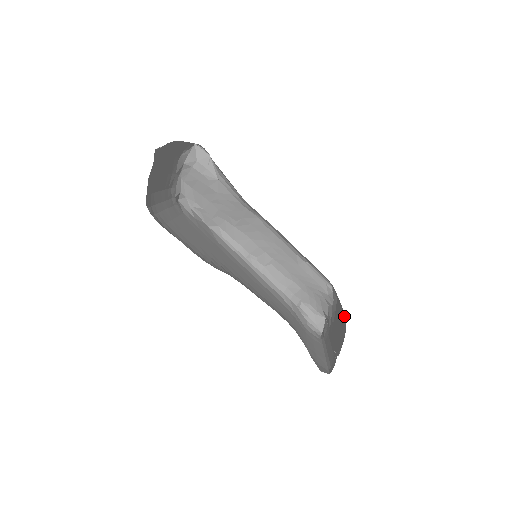
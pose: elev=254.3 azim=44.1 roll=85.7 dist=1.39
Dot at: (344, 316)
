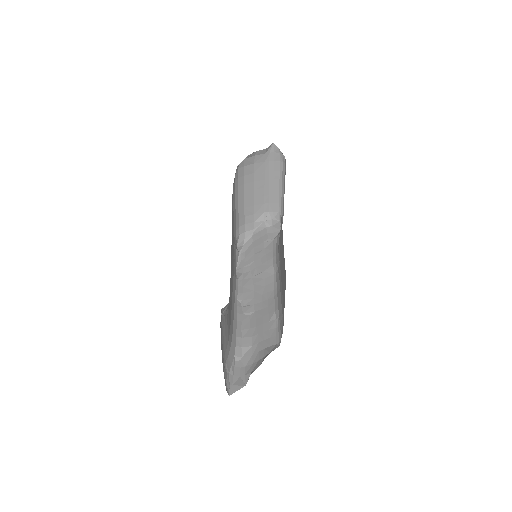
Dot at: occluded
